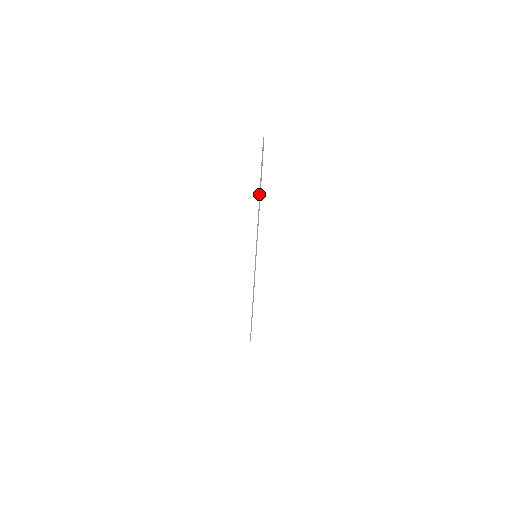
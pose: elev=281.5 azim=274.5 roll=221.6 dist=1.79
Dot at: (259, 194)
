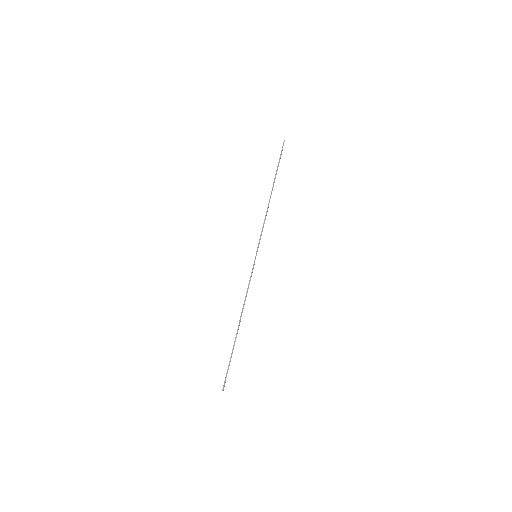
Dot at: (272, 188)
